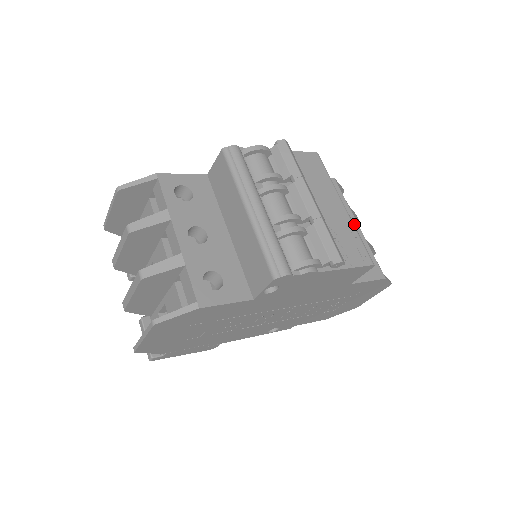
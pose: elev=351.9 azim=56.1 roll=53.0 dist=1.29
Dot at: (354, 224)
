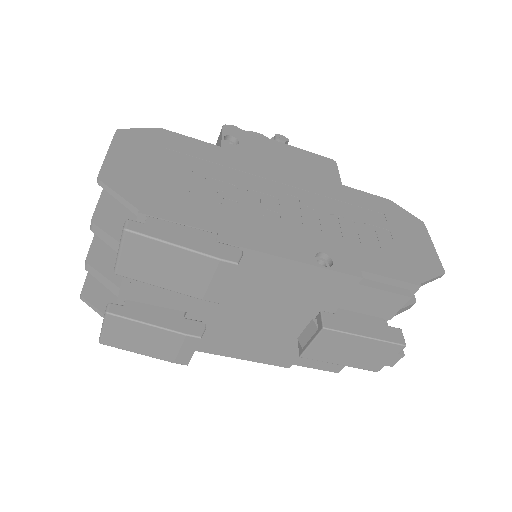
Dot at: occluded
